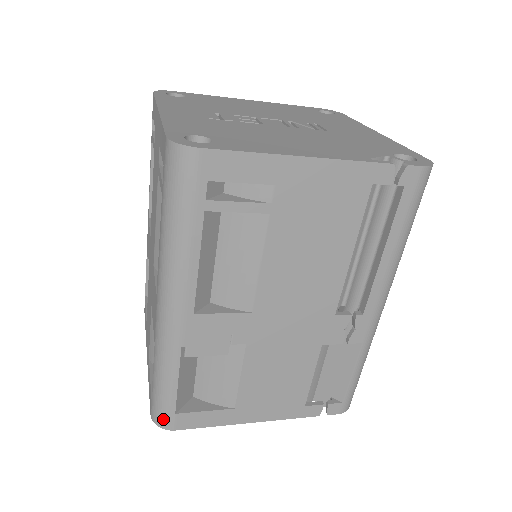
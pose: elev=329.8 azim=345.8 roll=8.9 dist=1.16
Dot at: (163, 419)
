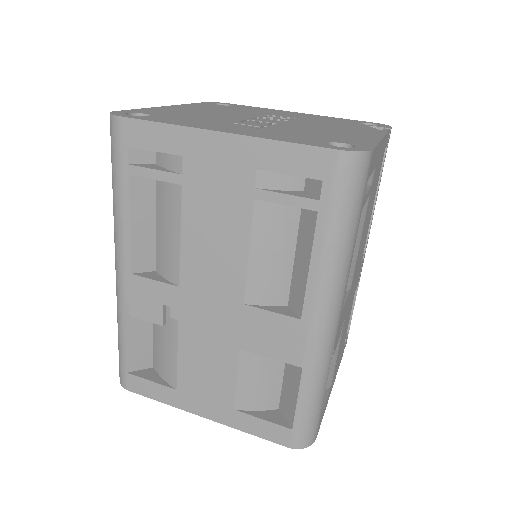
Dot at: (311, 436)
